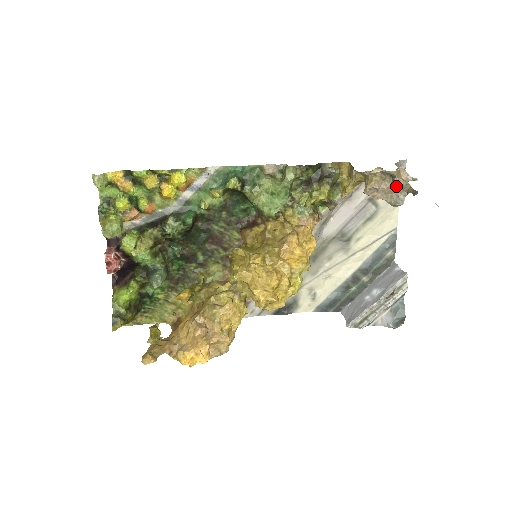
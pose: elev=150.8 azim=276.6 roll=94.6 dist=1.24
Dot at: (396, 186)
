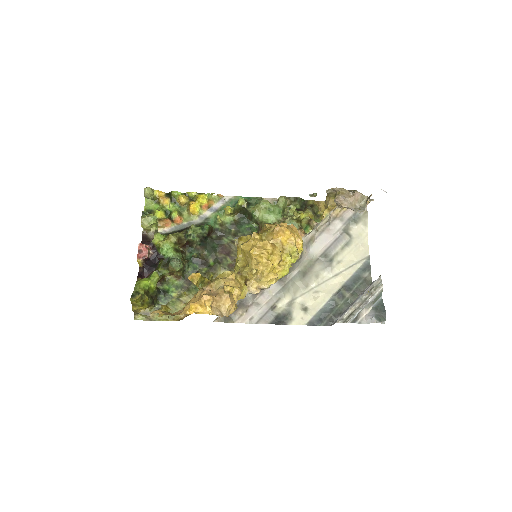
Dot at: (357, 196)
